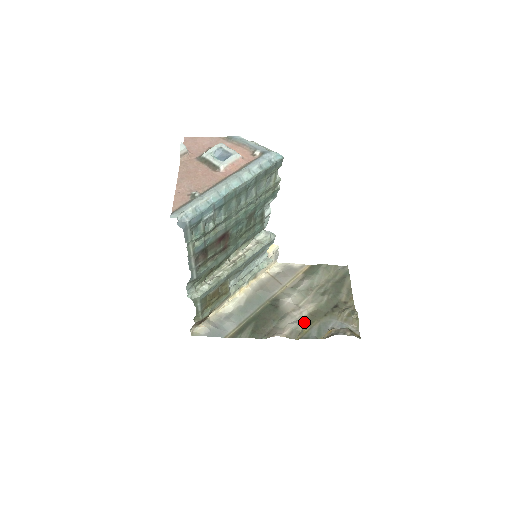
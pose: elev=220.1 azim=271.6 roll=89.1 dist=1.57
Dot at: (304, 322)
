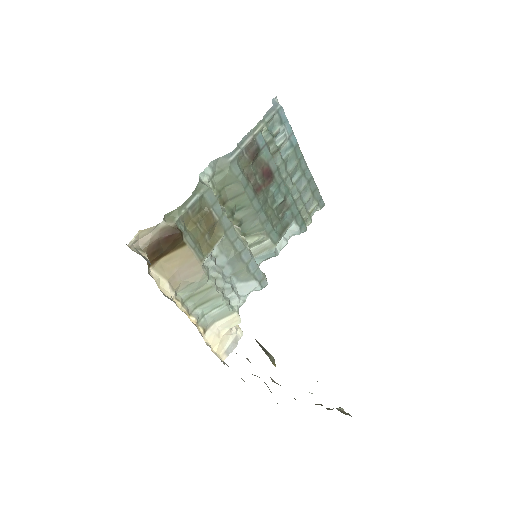
Dot at: occluded
